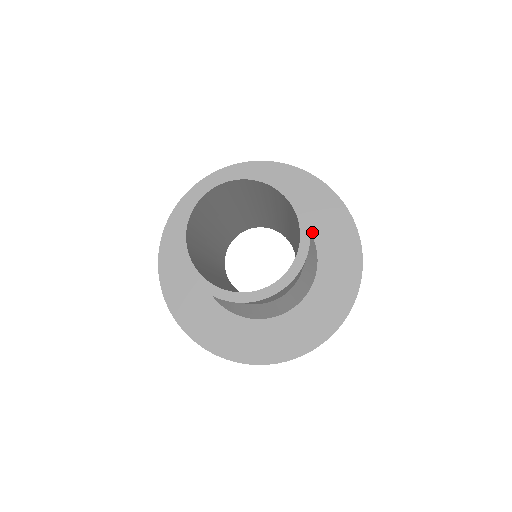
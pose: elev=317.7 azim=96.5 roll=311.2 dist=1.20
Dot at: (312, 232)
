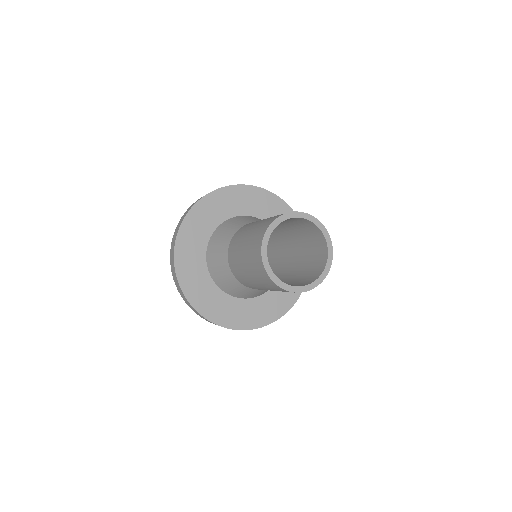
Dot at: occluded
